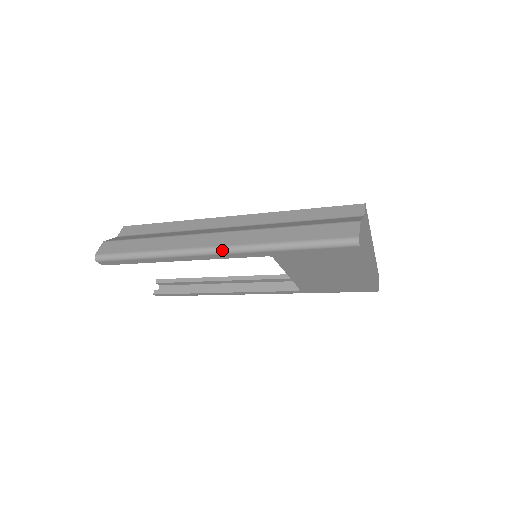
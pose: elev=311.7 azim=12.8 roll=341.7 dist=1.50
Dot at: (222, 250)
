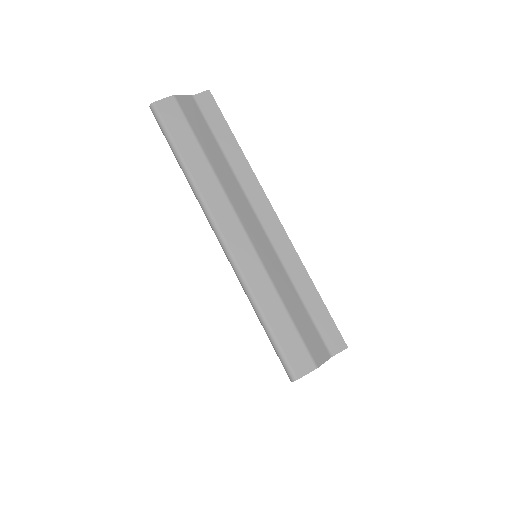
Dot at: (225, 249)
